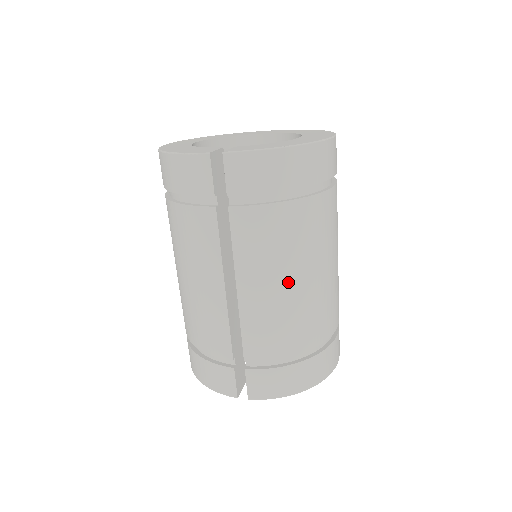
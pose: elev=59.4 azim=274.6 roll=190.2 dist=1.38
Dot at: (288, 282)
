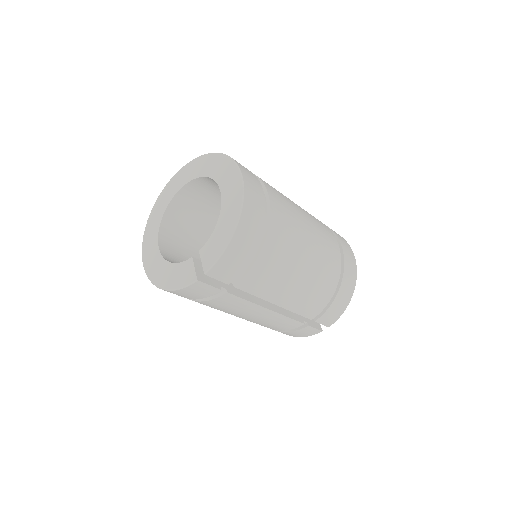
Dot at: (299, 275)
